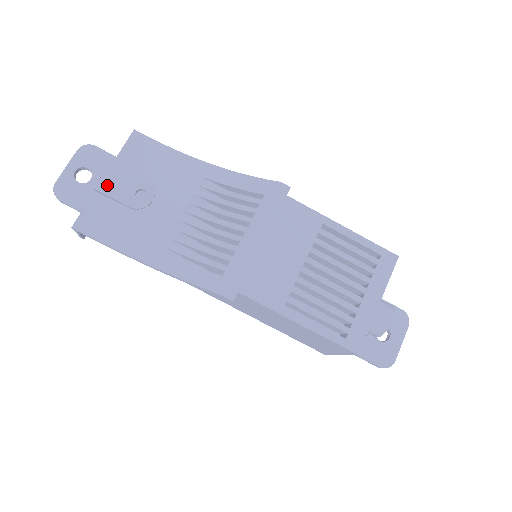
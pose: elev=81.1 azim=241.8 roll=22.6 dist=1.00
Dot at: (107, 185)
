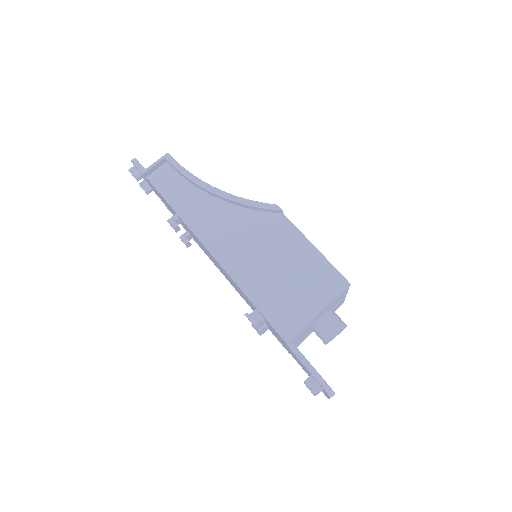
Dot at: occluded
